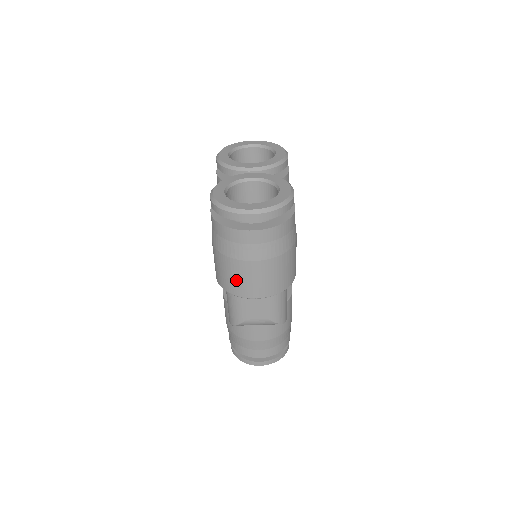
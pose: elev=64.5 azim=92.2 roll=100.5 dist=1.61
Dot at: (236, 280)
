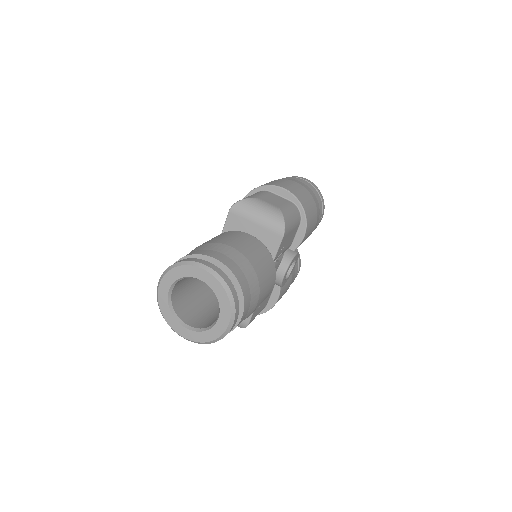
Dot at: (274, 182)
